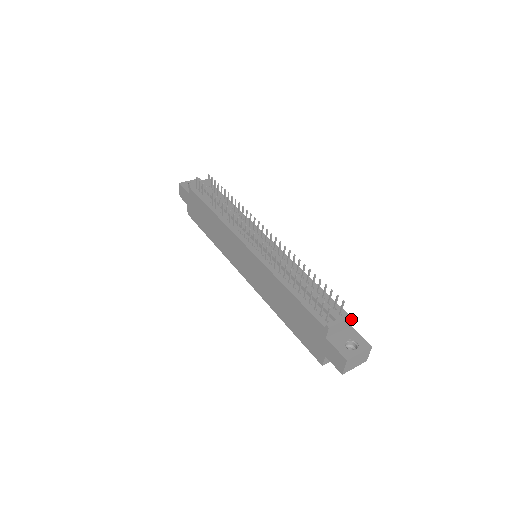
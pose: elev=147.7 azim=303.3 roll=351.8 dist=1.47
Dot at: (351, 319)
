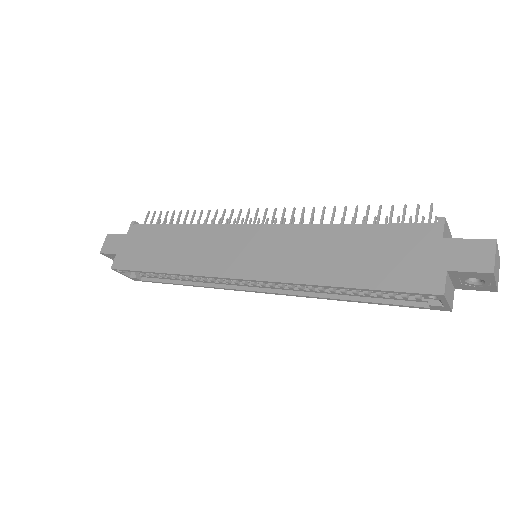
Dot at: occluded
